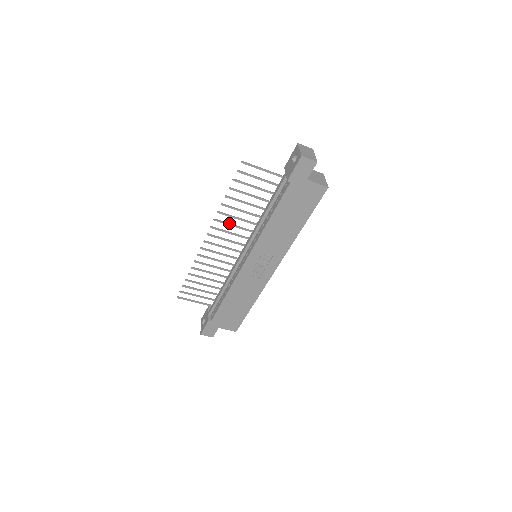
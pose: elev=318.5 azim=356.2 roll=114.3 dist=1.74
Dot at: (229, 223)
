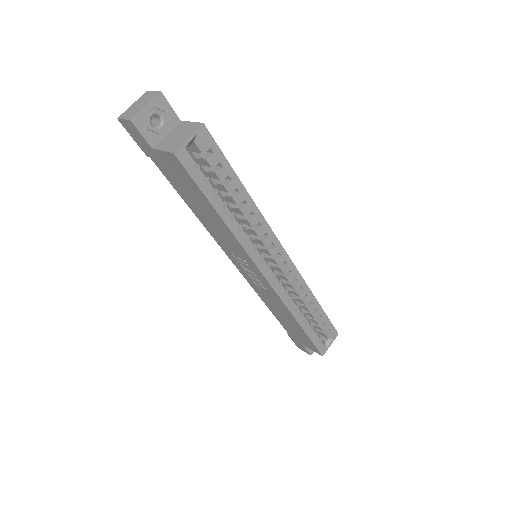
Dot at: occluded
